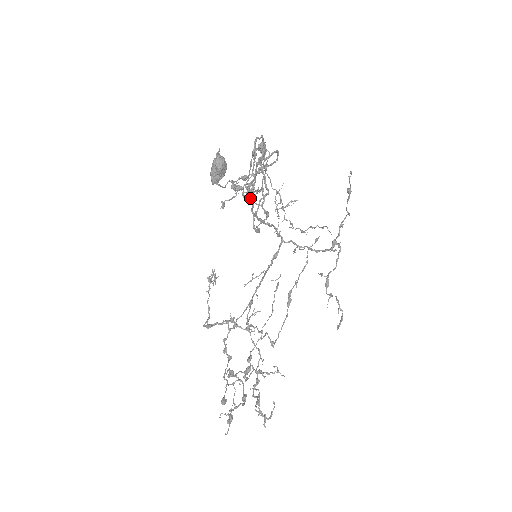
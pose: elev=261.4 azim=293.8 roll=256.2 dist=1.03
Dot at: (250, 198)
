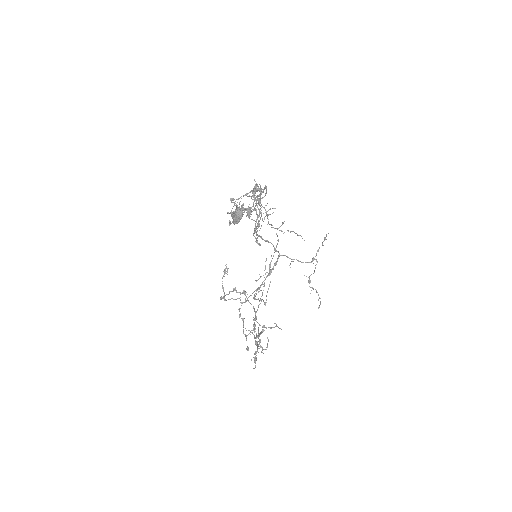
Dot at: (249, 218)
